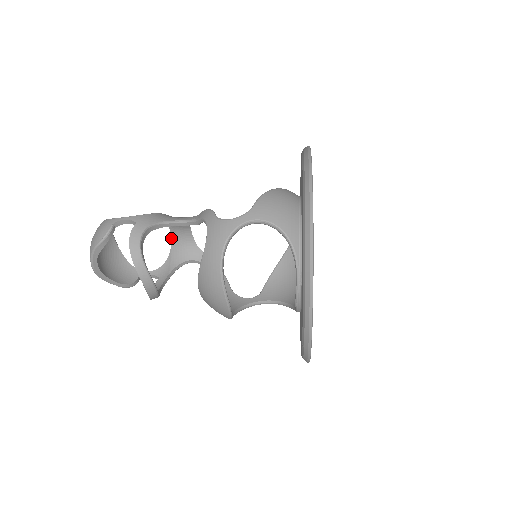
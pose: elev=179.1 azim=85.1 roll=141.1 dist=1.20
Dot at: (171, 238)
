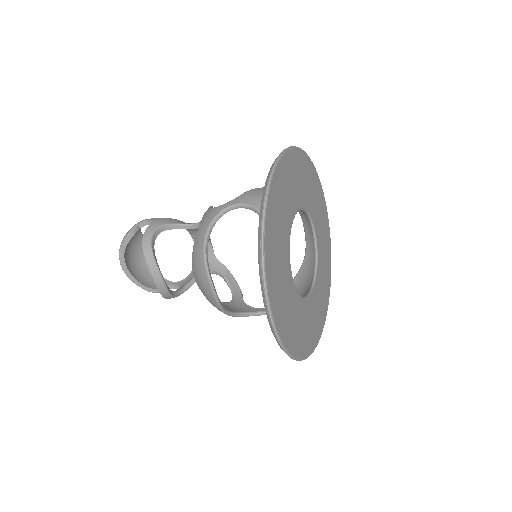
Dot at: occluded
